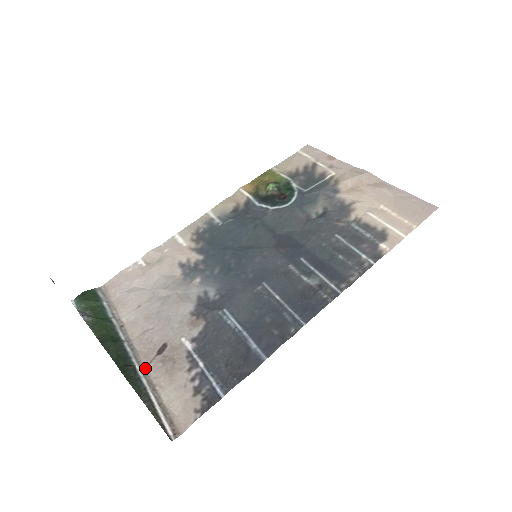
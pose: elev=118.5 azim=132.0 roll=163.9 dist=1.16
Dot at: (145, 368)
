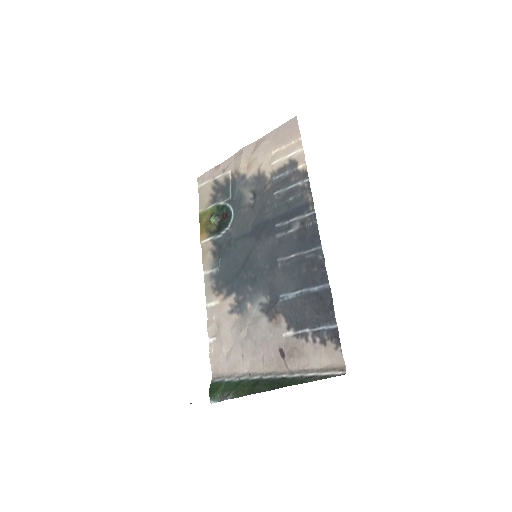
Dot at: (288, 371)
